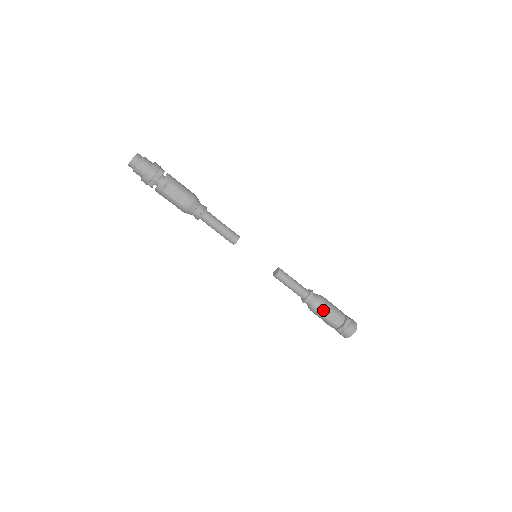
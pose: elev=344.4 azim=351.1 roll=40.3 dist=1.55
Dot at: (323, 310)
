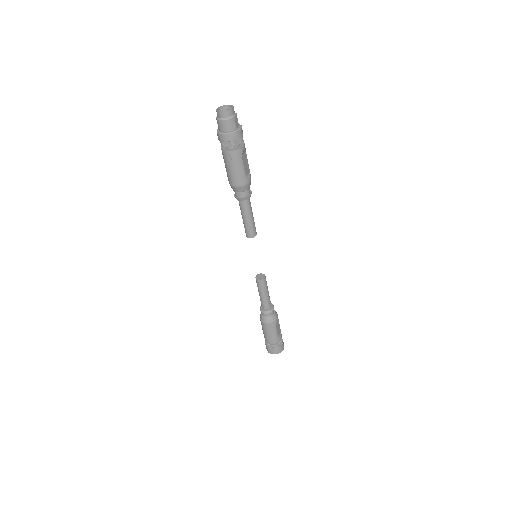
Dot at: (277, 322)
